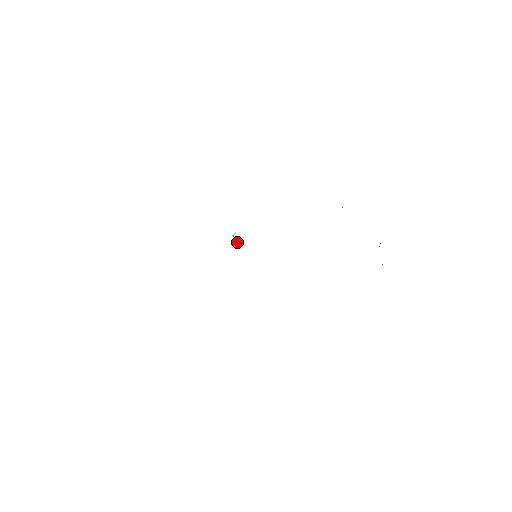
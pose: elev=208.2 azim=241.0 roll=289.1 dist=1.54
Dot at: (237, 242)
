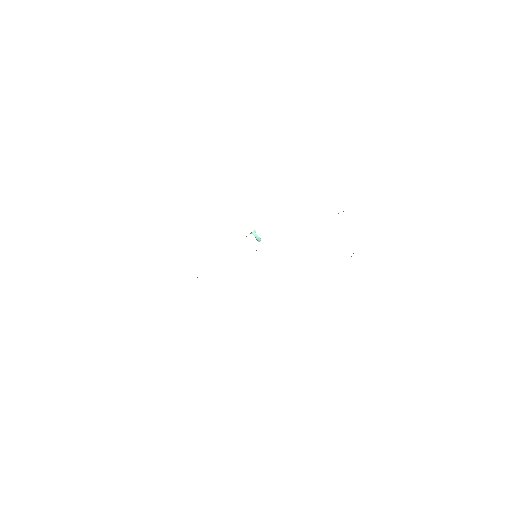
Dot at: (257, 240)
